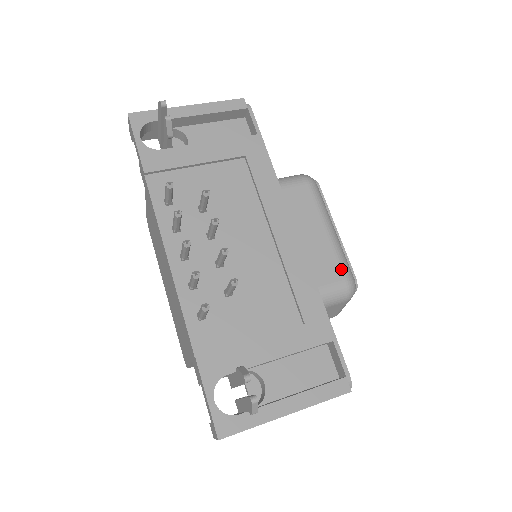
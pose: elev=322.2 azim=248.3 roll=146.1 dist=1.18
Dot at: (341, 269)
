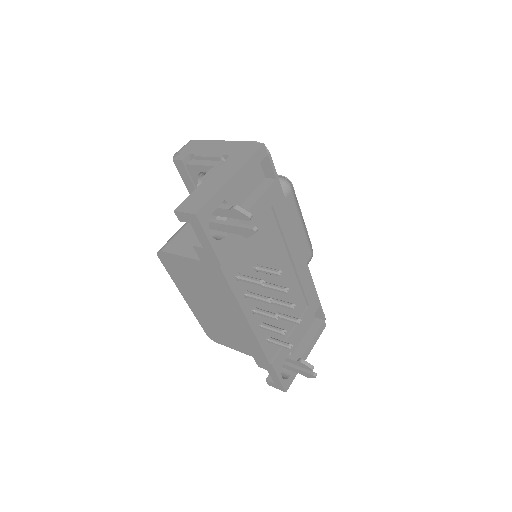
Dot at: (310, 249)
